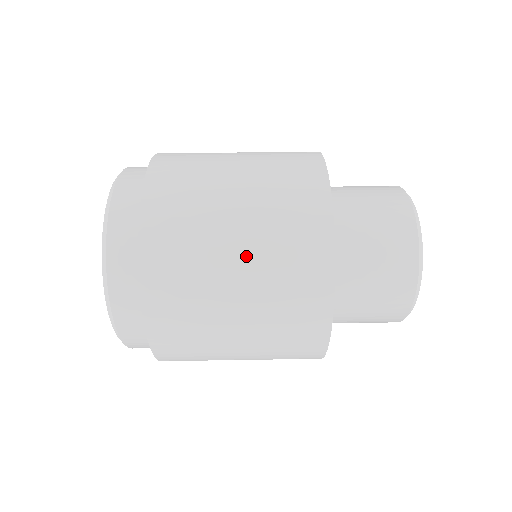
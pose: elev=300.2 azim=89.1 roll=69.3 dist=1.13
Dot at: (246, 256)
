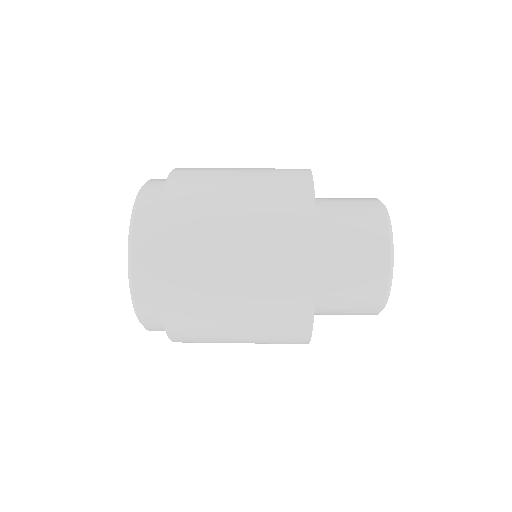
Dot at: (244, 230)
